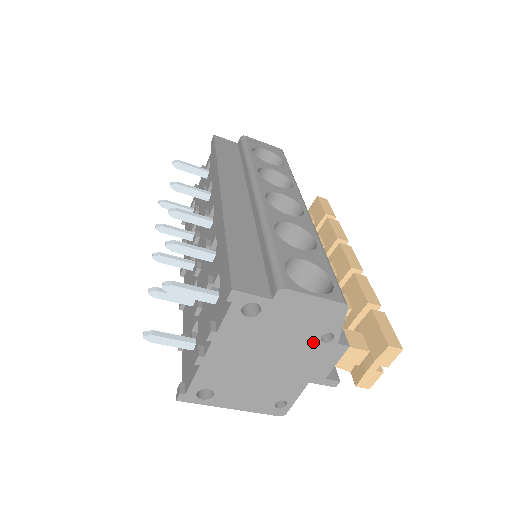
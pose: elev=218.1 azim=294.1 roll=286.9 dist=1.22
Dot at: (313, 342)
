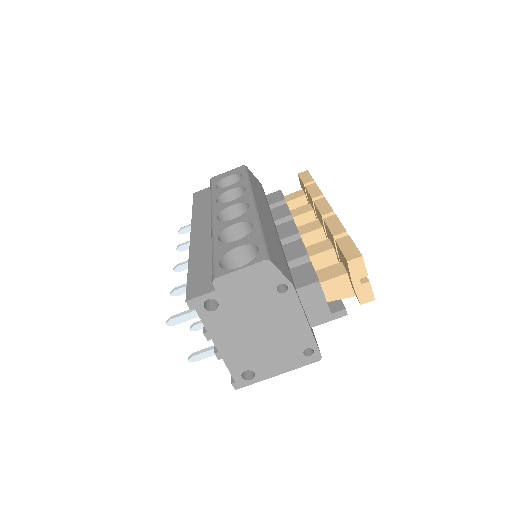
Dot at: (276, 297)
